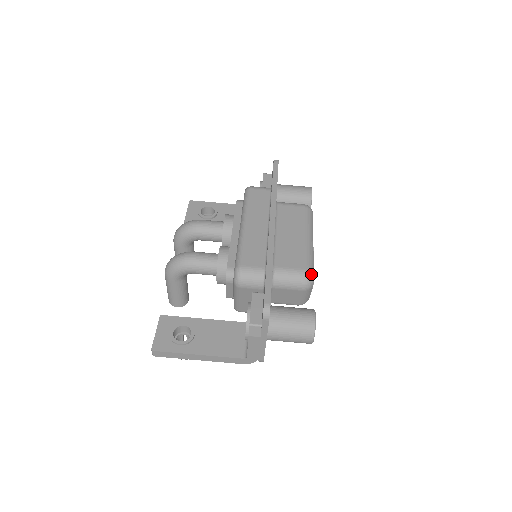
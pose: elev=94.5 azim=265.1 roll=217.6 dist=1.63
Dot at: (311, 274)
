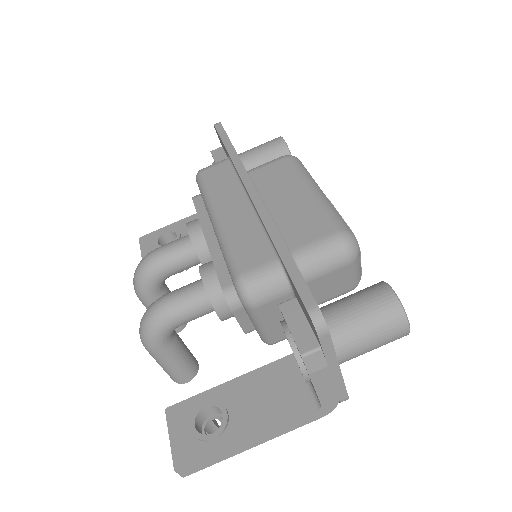
Dot at: (348, 234)
